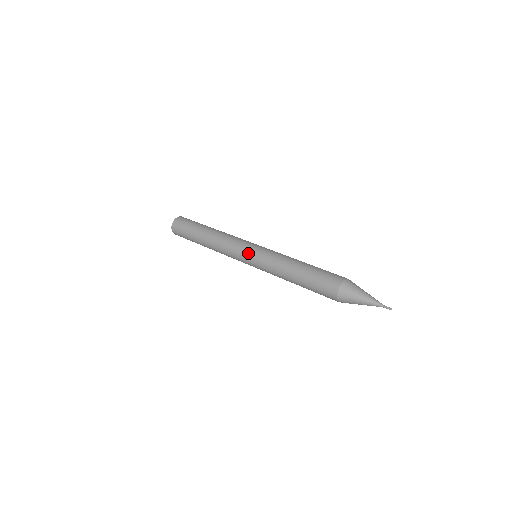
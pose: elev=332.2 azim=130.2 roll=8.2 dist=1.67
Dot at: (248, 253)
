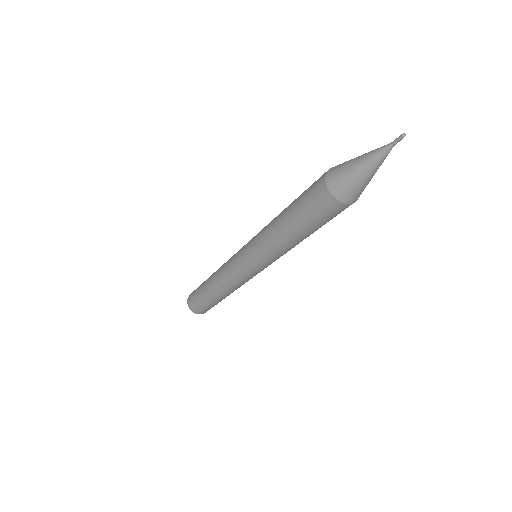
Dot at: occluded
